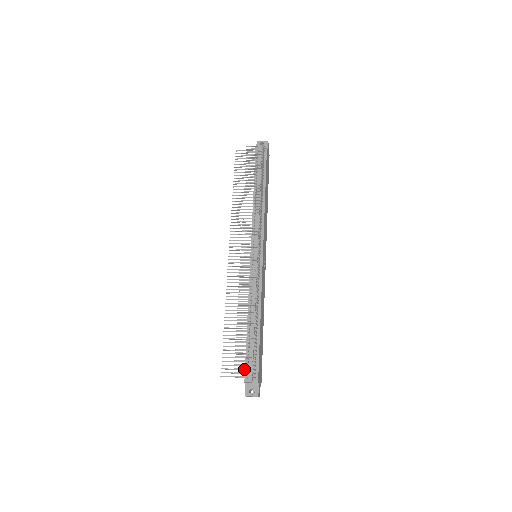
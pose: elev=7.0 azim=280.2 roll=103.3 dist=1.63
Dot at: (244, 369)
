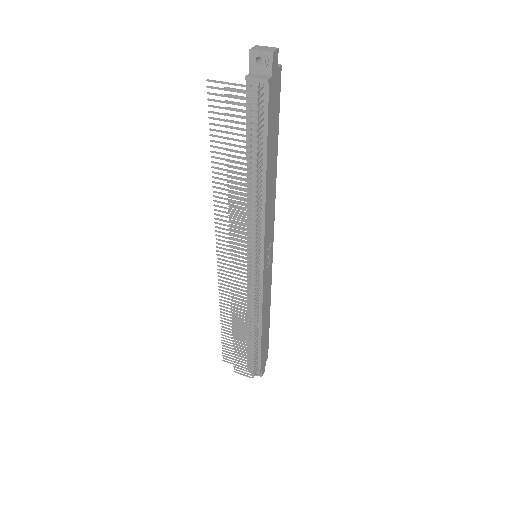
Dot at: occluded
